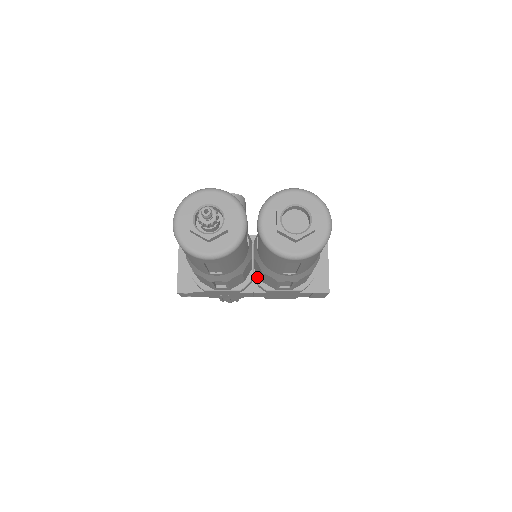
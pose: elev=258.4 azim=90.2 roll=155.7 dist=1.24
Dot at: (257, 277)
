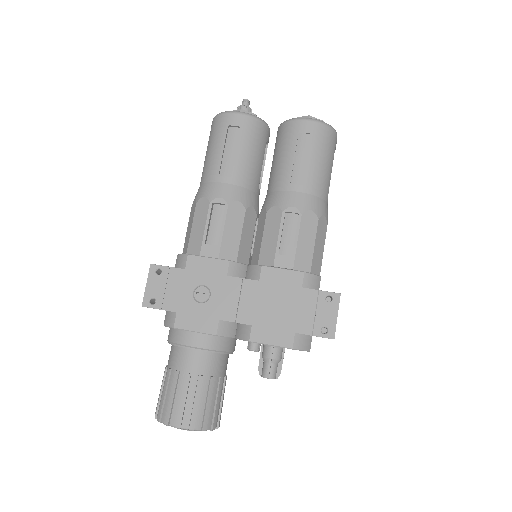
Dot at: occluded
